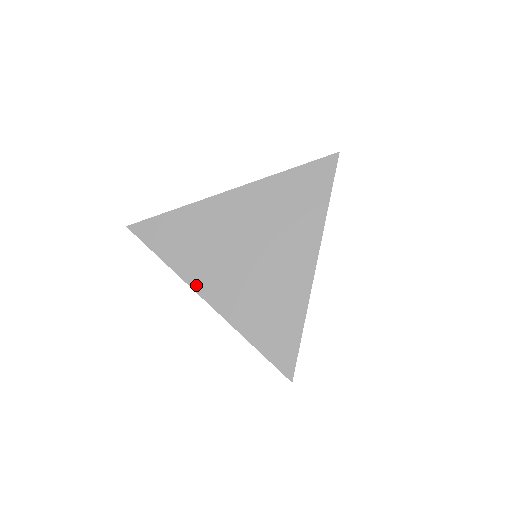
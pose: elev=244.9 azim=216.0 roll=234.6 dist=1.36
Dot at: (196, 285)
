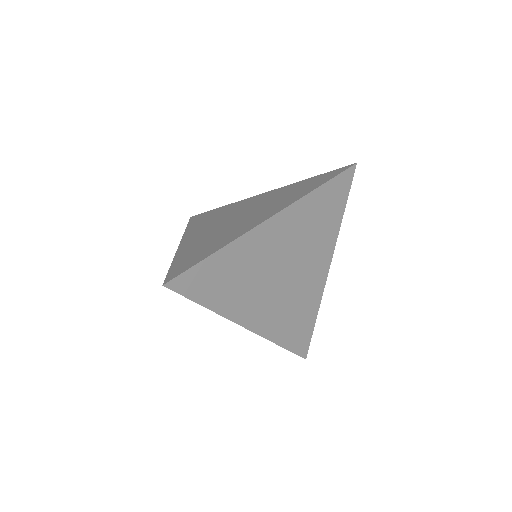
Dot at: (239, 319)
